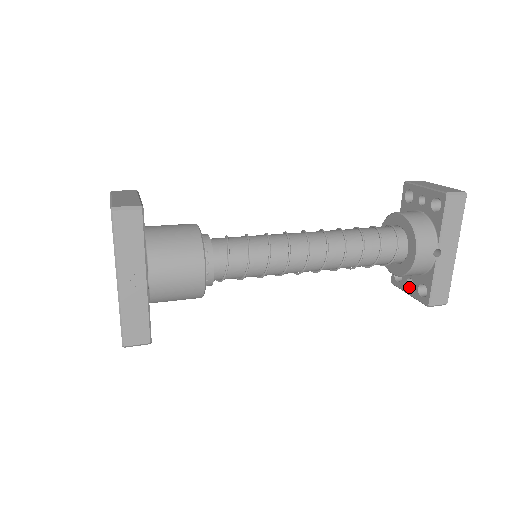
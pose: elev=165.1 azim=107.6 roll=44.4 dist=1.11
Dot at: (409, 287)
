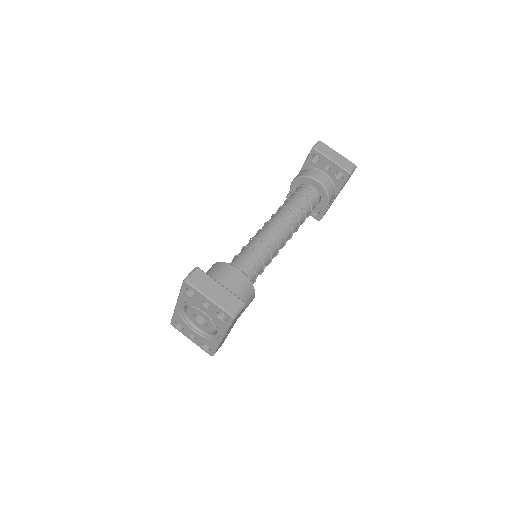
Dot at: occluded
